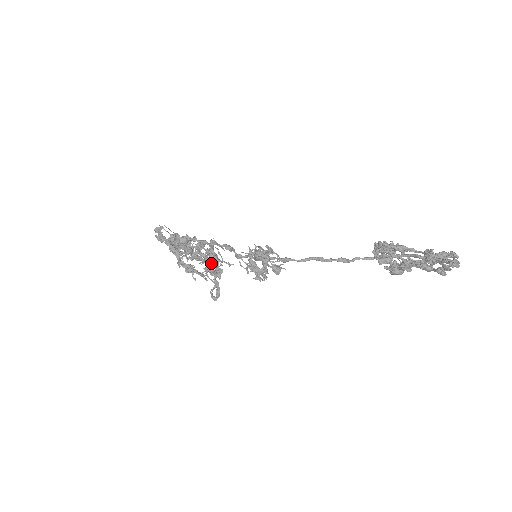
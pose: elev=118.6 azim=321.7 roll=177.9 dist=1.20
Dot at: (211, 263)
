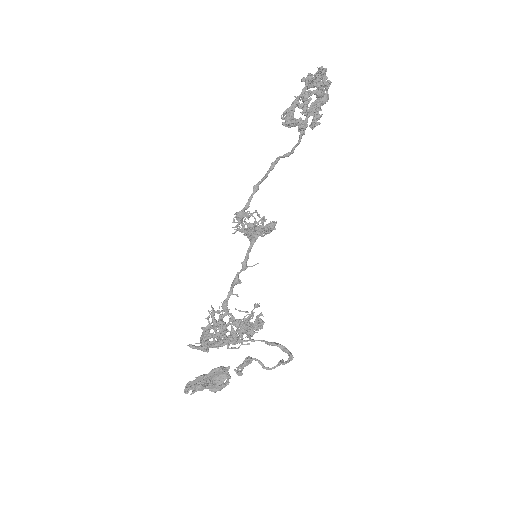
Dot at: occluded
